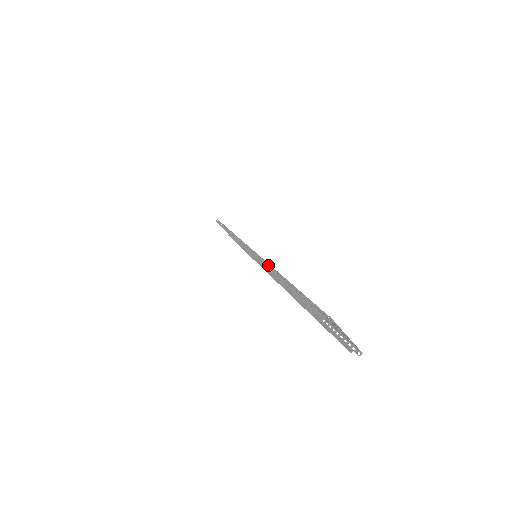
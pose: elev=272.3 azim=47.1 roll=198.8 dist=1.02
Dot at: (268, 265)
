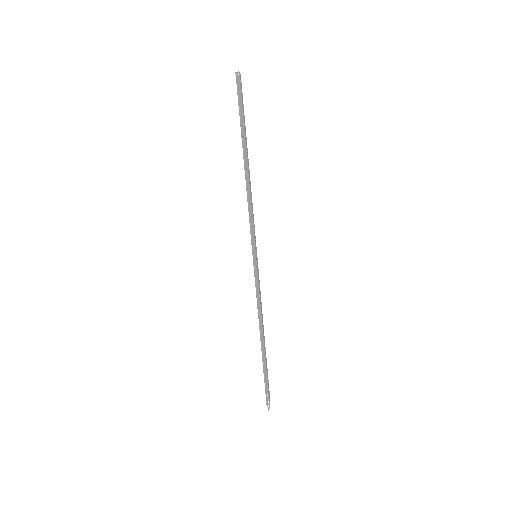
Dot at: (261, 325)
